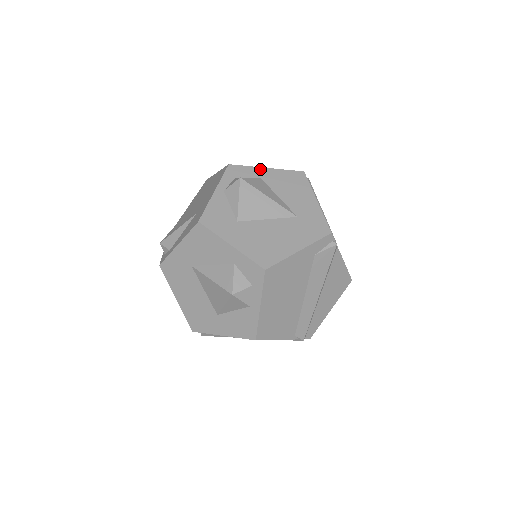
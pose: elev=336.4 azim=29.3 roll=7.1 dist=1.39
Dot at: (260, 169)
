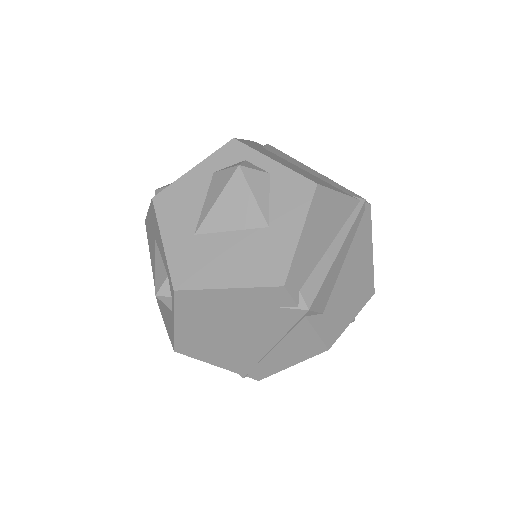
Dot at: occluded
